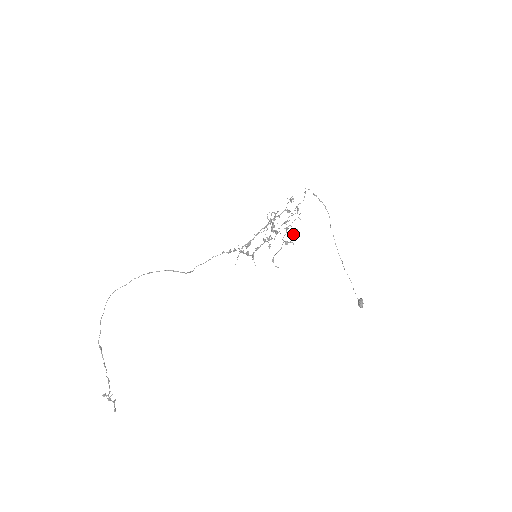
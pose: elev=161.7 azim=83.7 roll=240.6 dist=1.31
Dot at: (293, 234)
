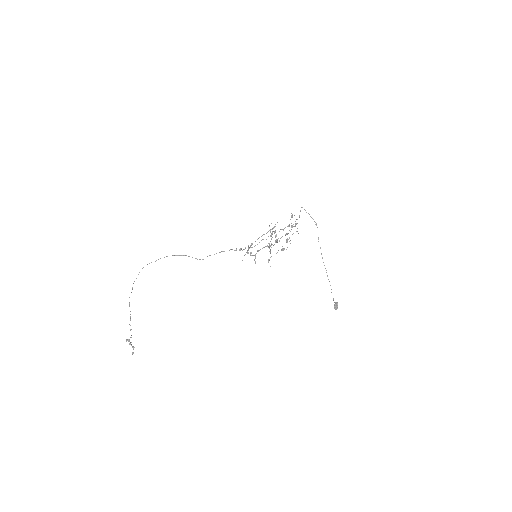
Dot at: occluded
